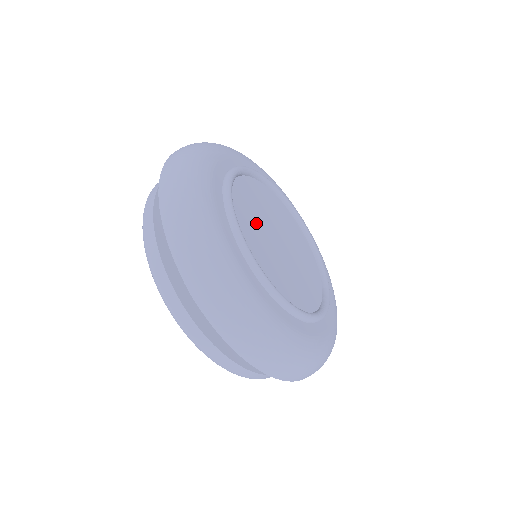
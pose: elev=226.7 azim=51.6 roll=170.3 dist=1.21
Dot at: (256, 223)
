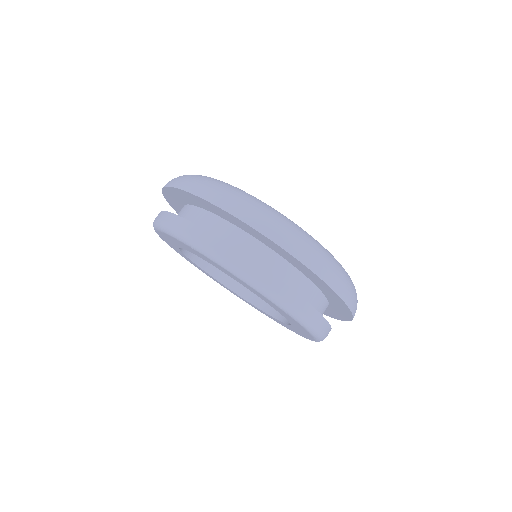
Dot at: occluded
